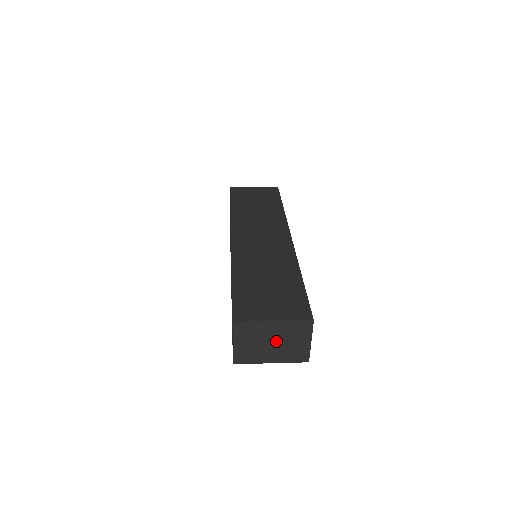
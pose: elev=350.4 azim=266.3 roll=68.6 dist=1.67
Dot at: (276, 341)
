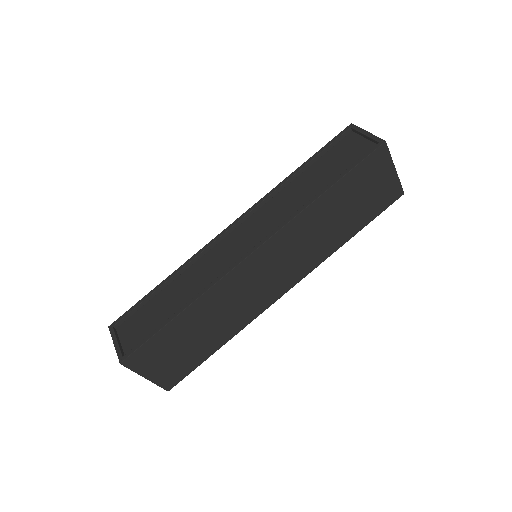
Dot at: occluded
